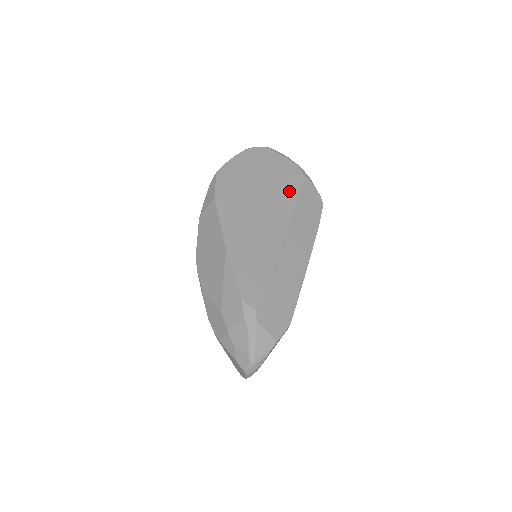
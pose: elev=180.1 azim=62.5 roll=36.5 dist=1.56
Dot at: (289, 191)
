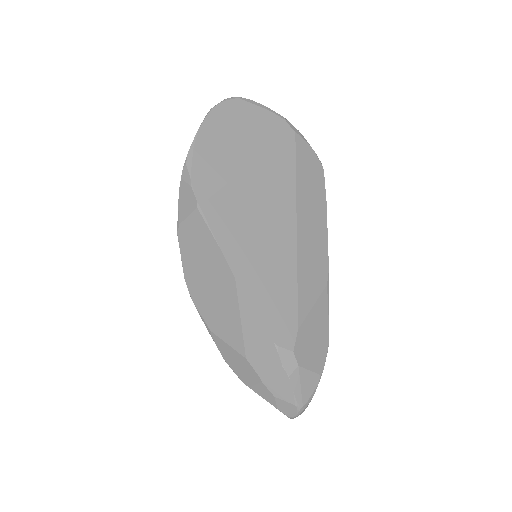
Dot at: (283, 163)
